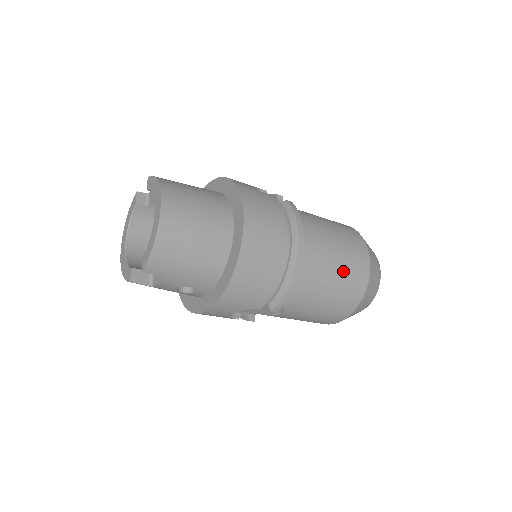
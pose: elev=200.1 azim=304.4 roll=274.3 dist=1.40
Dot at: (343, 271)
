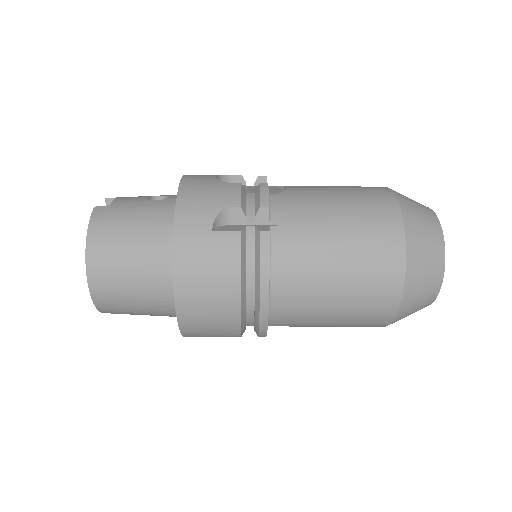
Dot at: (347, 311)
